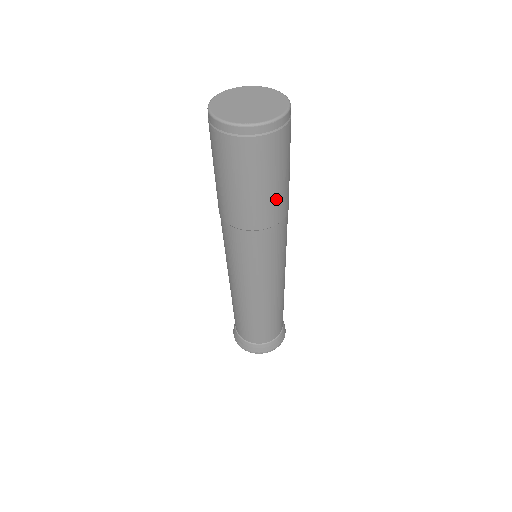
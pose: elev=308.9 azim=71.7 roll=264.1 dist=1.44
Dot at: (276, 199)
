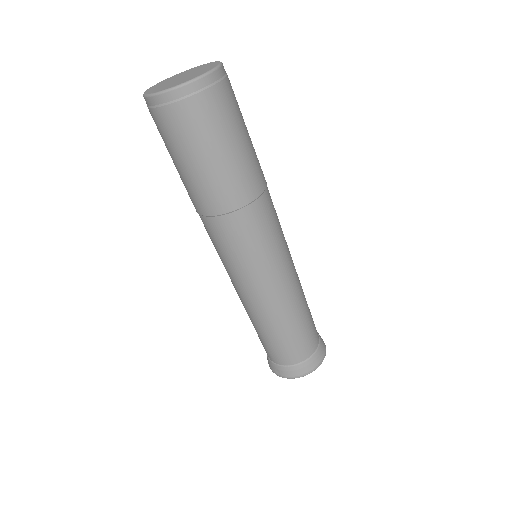
Dot at: (241, 169)
